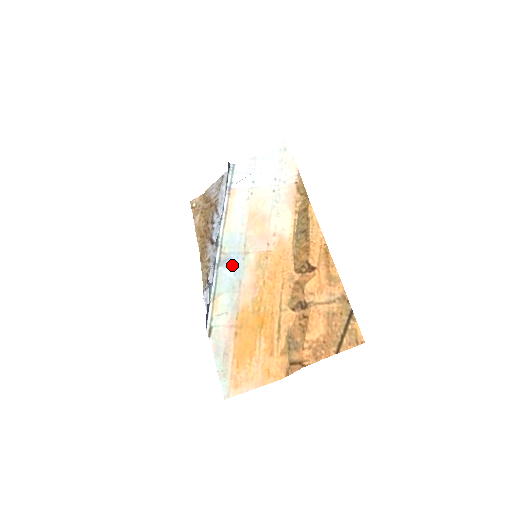
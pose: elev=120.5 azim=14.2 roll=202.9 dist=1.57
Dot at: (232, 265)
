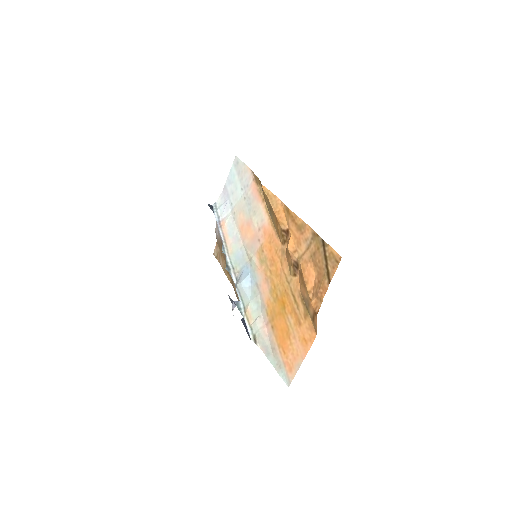
Dot at: (245, 276)
